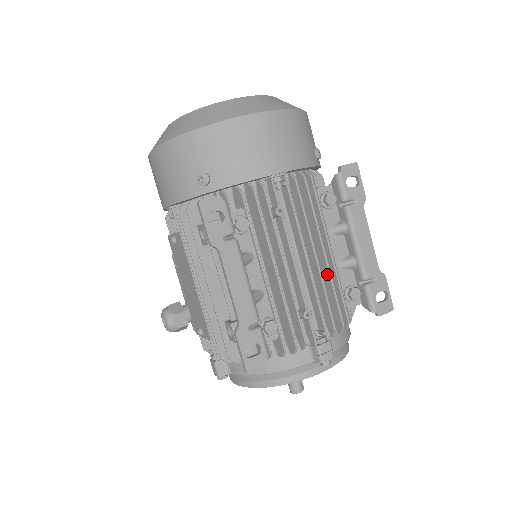
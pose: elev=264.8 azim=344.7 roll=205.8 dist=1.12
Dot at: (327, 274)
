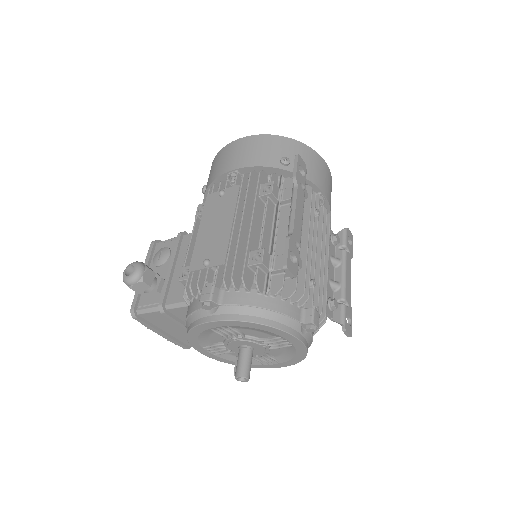
Dot at: (325, 276)
